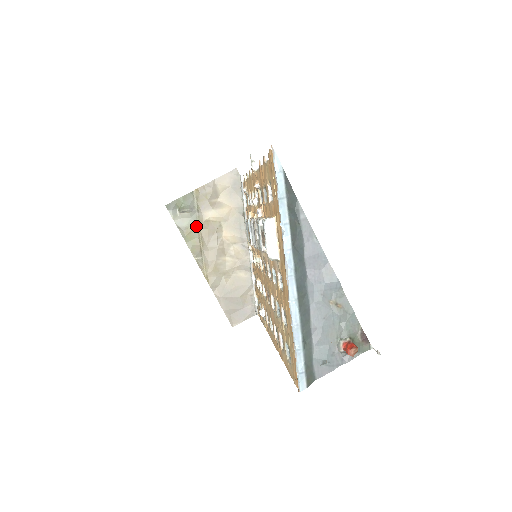
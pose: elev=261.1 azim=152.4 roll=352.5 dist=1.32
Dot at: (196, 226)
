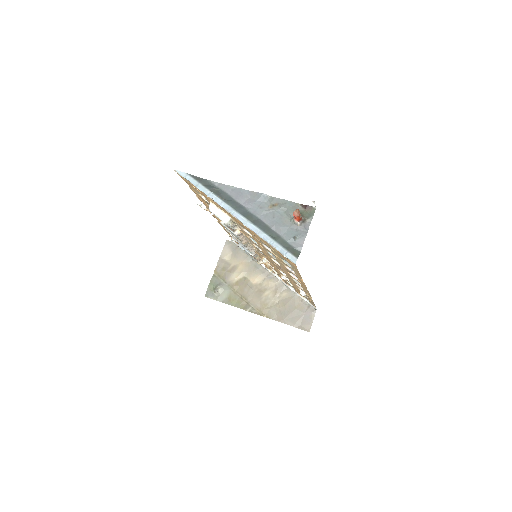
Dot at: (232, 292)
